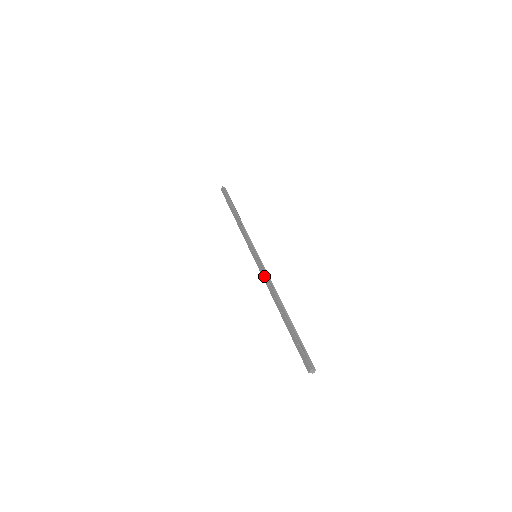
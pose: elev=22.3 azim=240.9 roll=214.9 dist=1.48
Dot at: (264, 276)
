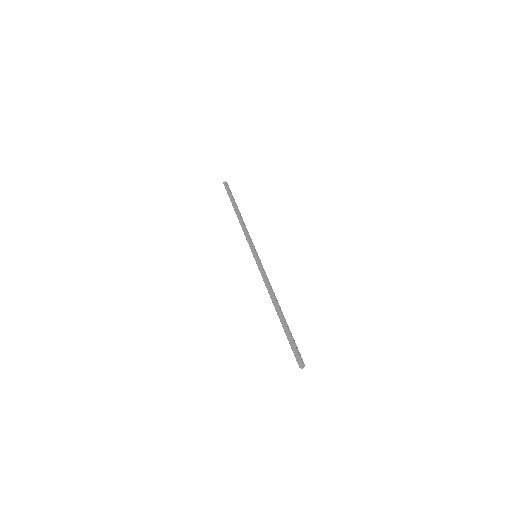
Dot at: (264, 276)
